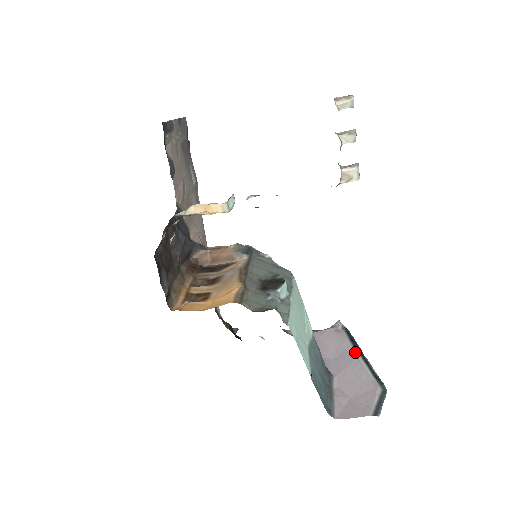
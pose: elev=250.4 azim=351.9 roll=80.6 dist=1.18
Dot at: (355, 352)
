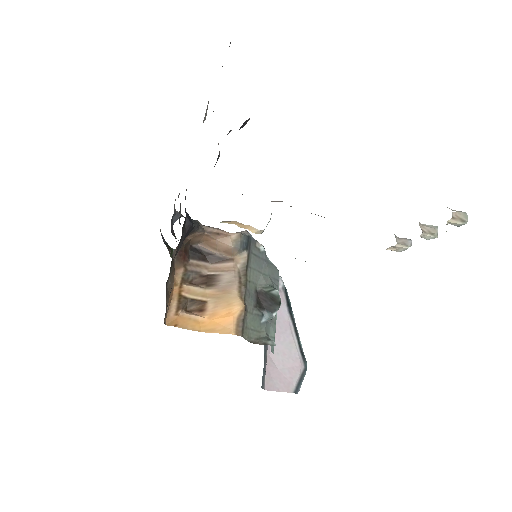
Dot at: (290, 321)
